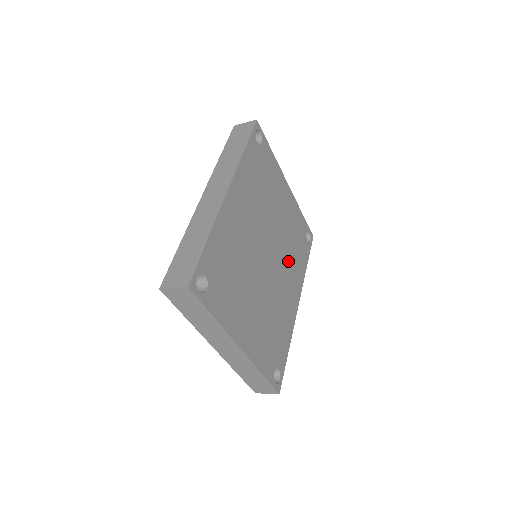
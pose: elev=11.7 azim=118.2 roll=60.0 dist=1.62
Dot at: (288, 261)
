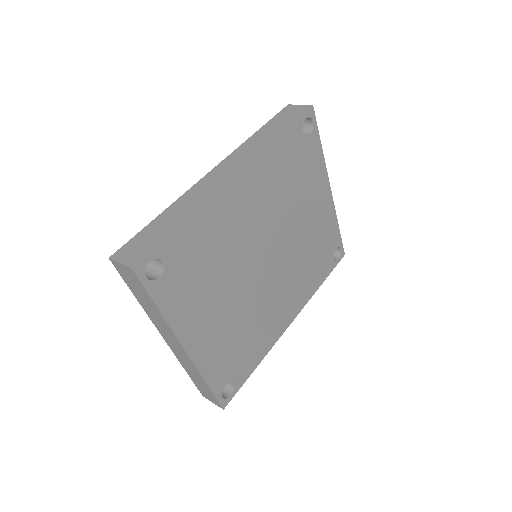
Dot at: (295, 273)
